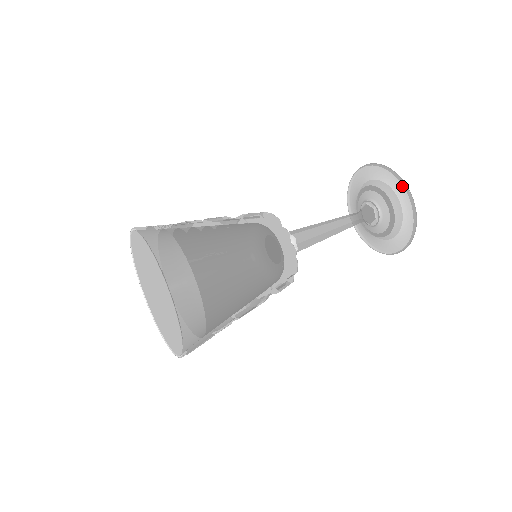
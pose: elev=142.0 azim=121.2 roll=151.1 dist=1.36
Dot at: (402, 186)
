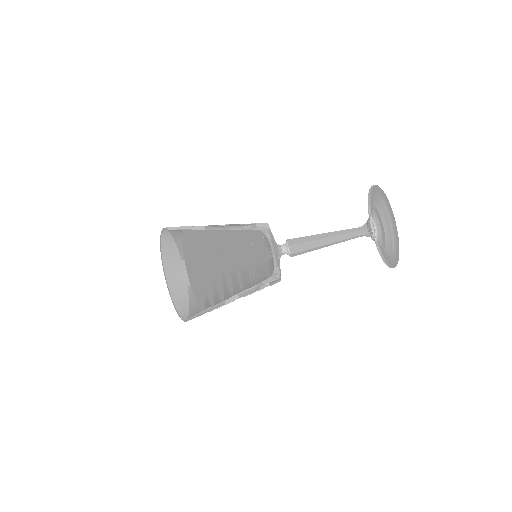
Dot at: (394, 236)
